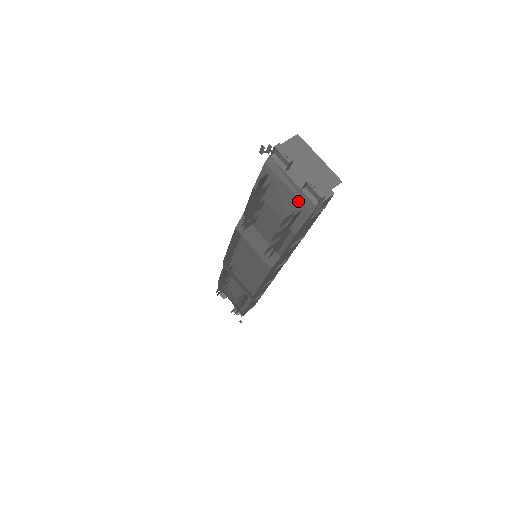
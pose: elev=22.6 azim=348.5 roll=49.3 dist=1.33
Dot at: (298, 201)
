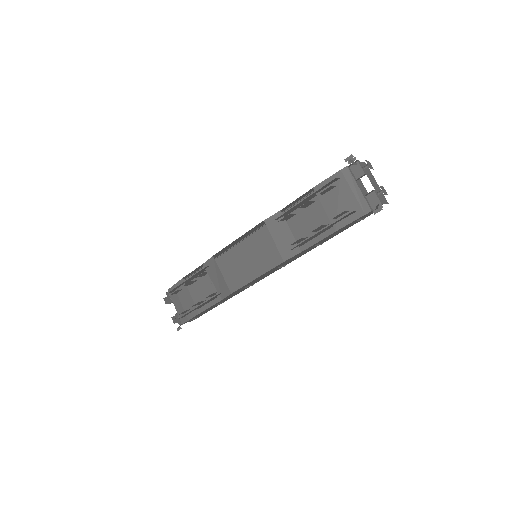
Dot at: (356, 204)
